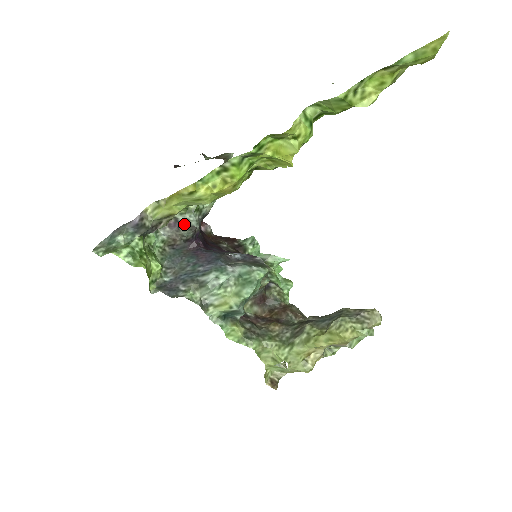
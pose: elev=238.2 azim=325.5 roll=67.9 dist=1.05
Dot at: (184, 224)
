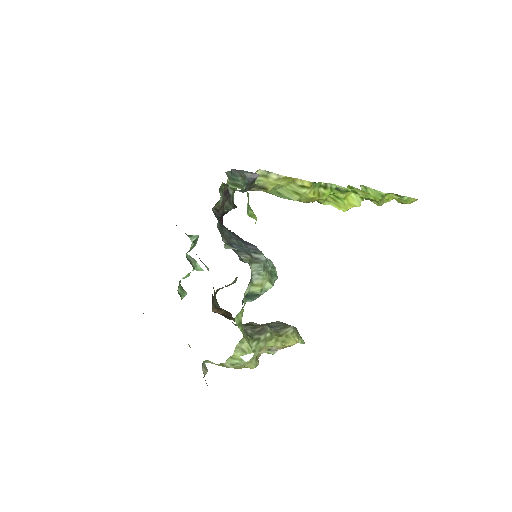
Dot at: (231, 198)
